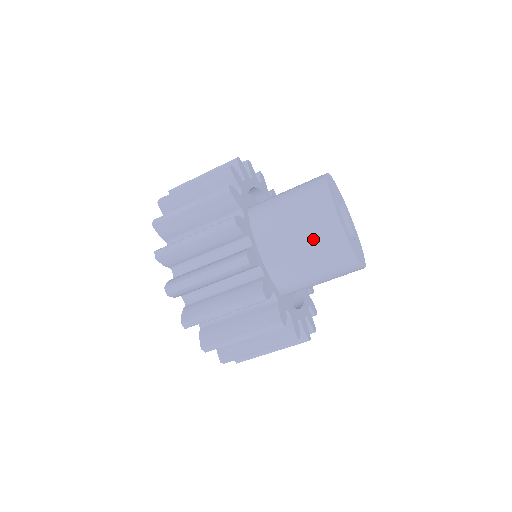
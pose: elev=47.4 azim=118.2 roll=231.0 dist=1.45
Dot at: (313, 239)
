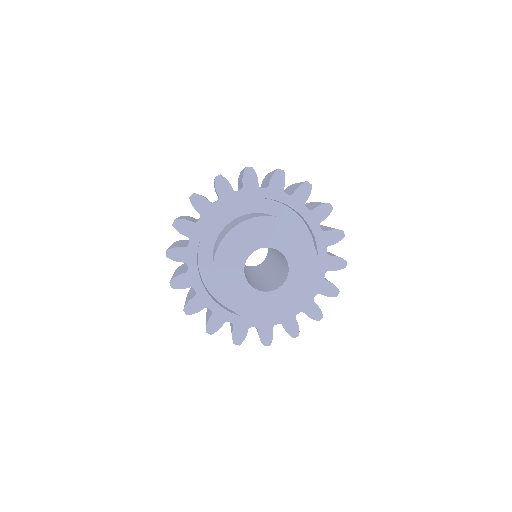
Dot at: occluded
